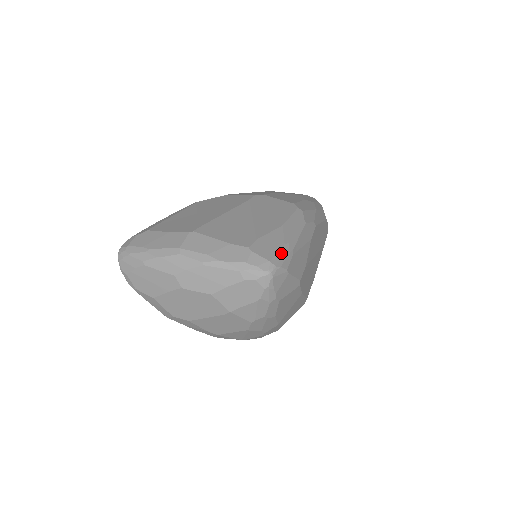
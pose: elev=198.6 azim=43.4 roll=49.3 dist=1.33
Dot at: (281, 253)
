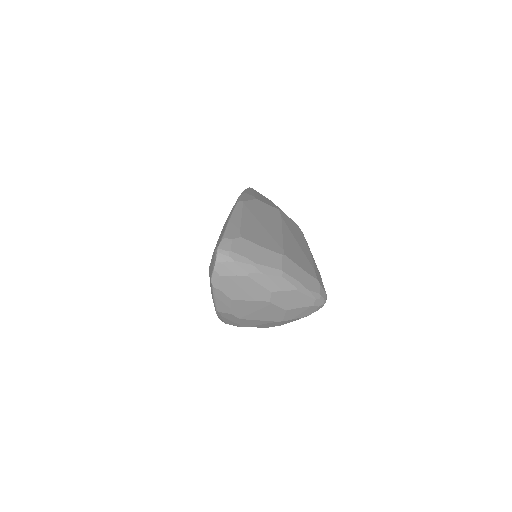
Dot at: occluded
